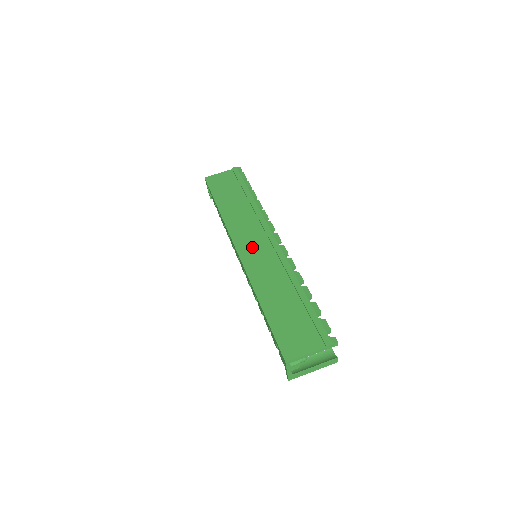
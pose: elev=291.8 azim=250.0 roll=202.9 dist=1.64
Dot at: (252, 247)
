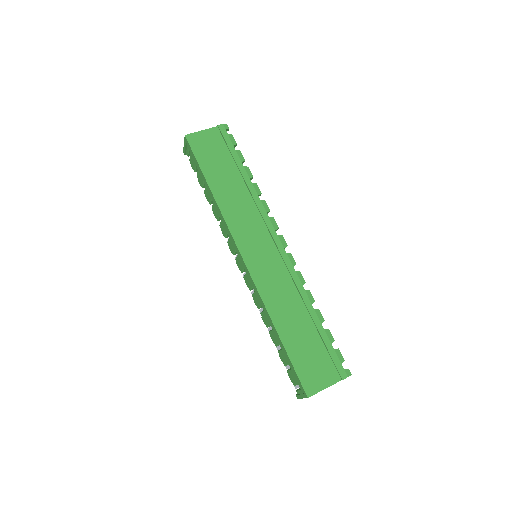
Dot at: (258, 253)
